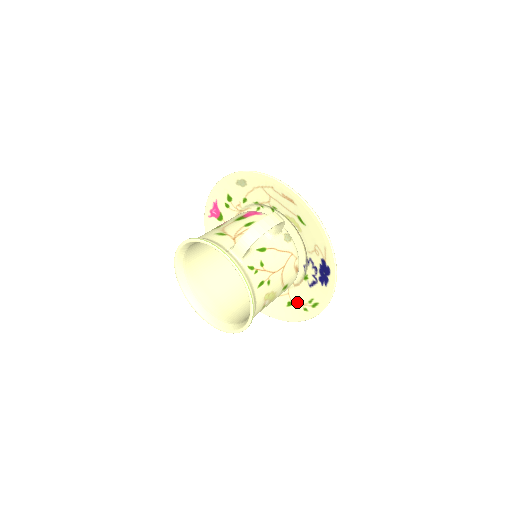
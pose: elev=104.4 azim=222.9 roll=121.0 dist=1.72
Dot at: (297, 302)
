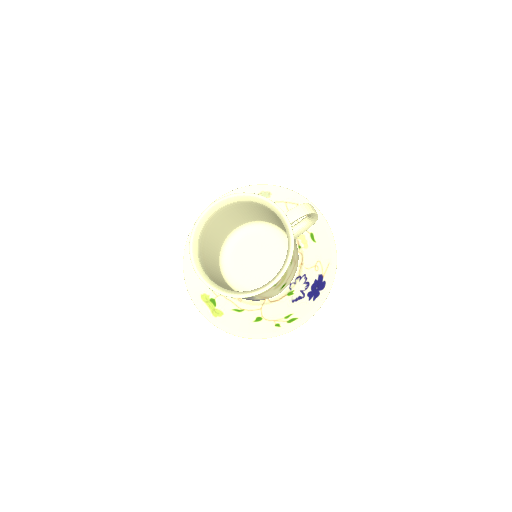
Dot at: (269, 317)
